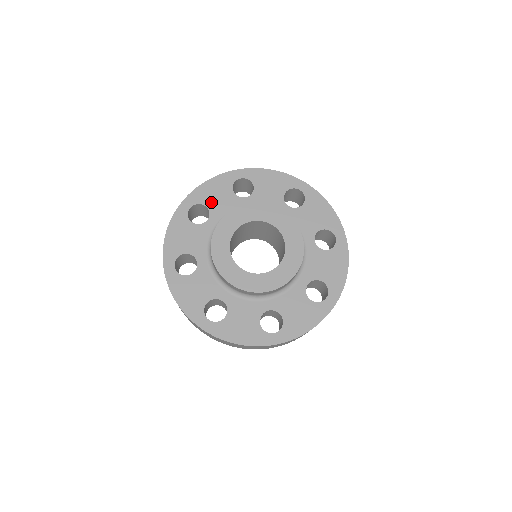
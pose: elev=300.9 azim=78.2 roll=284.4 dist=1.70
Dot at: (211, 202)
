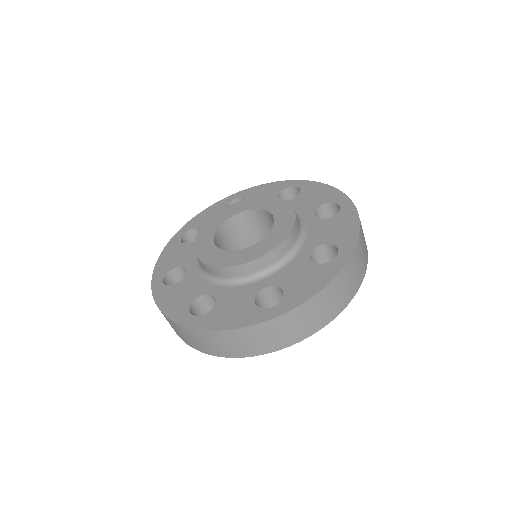
Dot at: occluded
